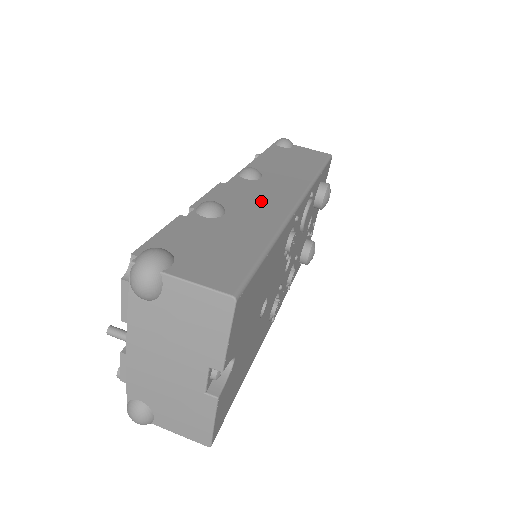
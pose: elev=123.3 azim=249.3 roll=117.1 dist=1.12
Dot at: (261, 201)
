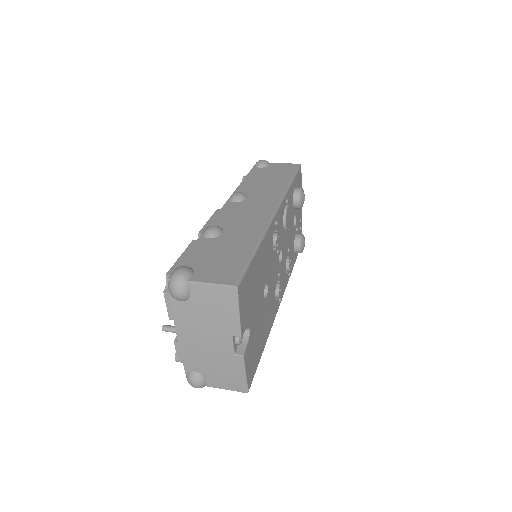
Dot at: (247, 217)
